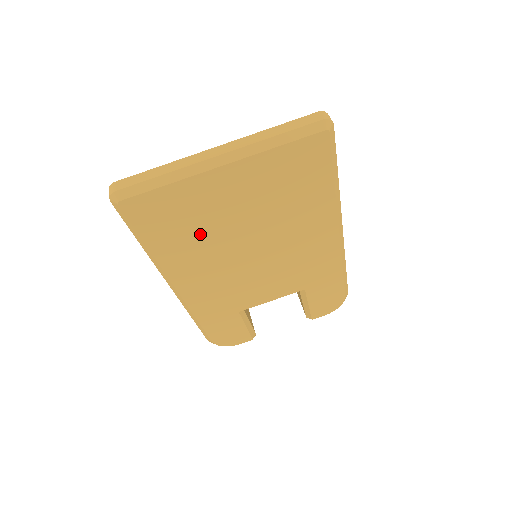
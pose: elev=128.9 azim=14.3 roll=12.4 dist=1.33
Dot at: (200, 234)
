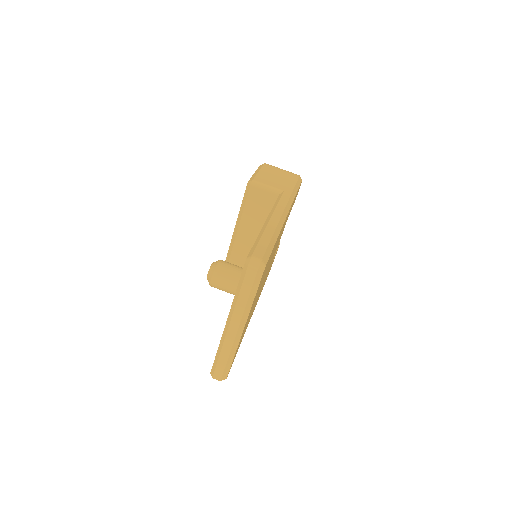
Dot at: occluded
